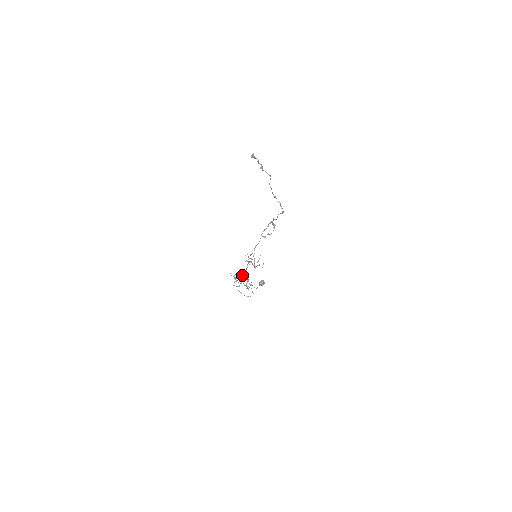
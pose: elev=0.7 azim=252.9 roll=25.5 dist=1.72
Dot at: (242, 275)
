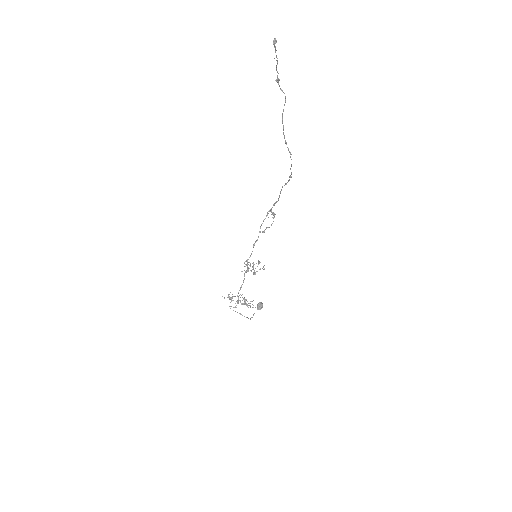
Dot at: occluded
